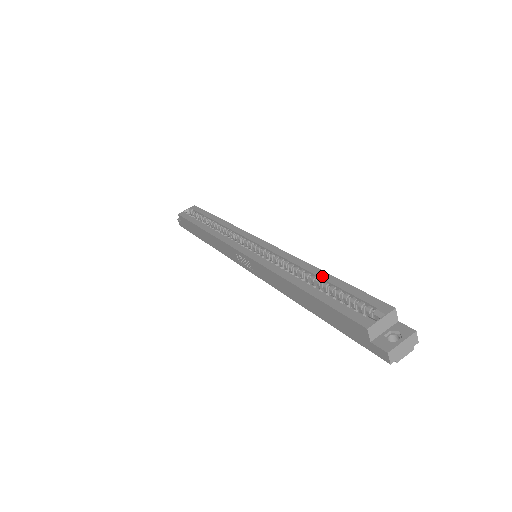
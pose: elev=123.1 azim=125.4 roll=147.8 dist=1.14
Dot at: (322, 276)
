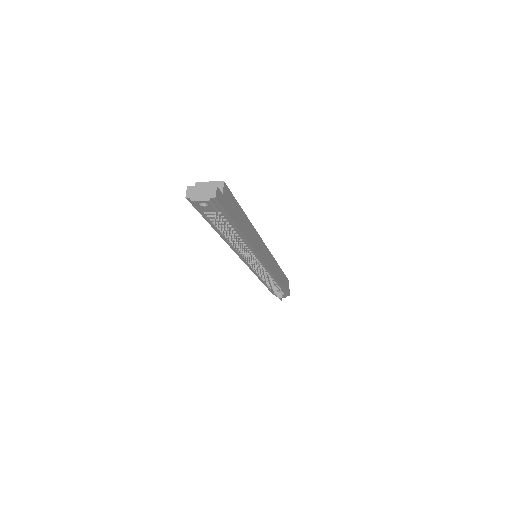
Dot at: occluded
